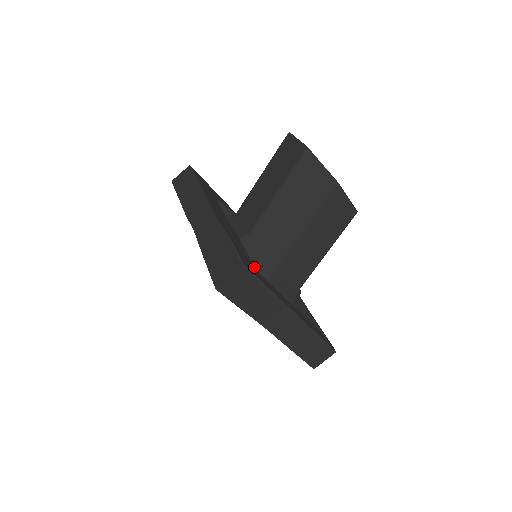
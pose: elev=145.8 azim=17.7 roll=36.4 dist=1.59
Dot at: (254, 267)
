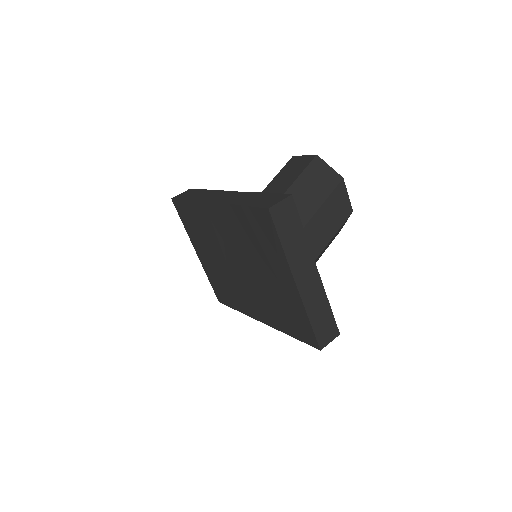
Dot at: occluded
